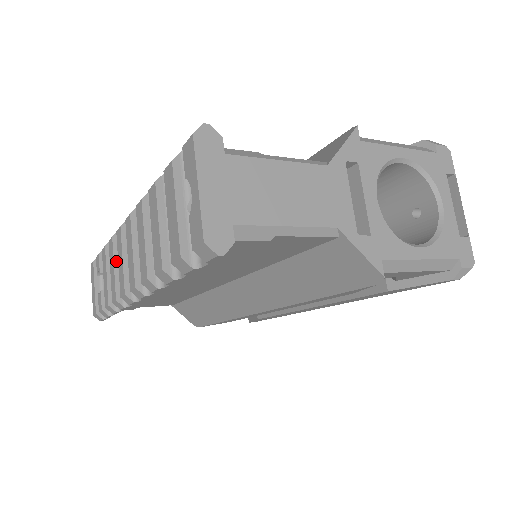
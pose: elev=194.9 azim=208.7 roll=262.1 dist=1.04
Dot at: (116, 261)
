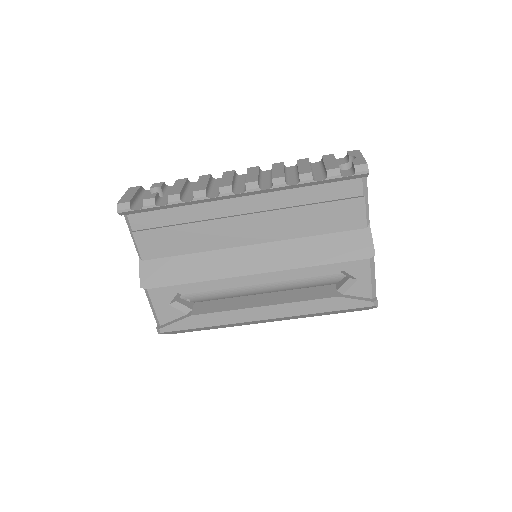
Dot at: (209, 181)
